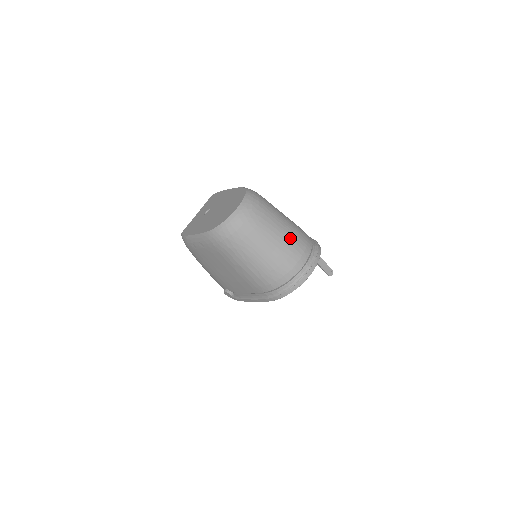
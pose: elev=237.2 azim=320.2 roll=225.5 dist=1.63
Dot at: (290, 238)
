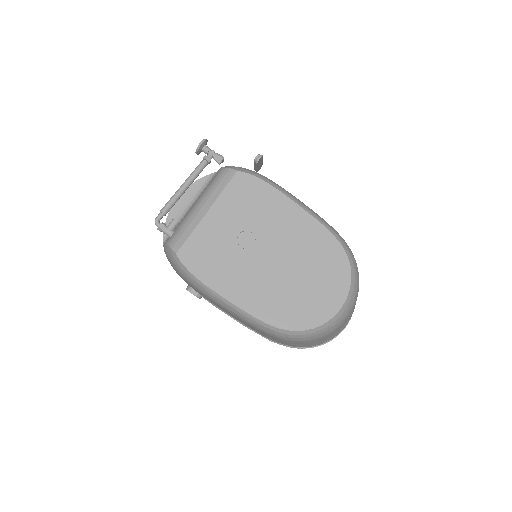
Dot at: (353, 310)
